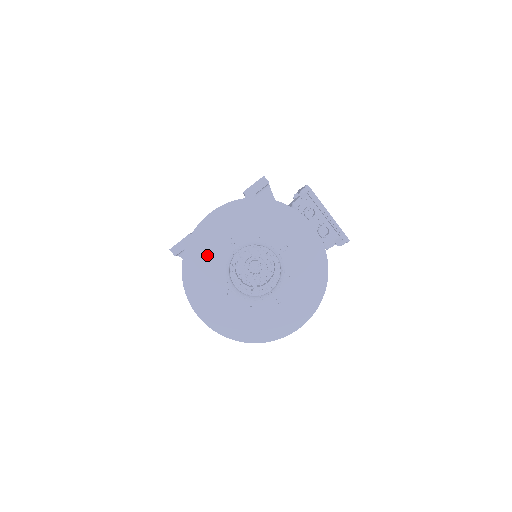
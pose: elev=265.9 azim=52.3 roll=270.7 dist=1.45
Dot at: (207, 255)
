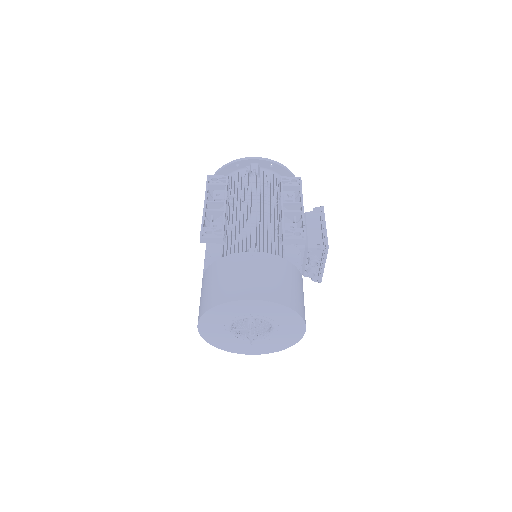
Dot at: (230, 313)
